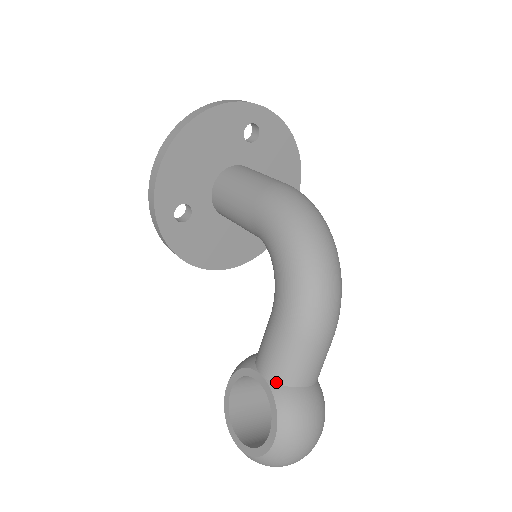
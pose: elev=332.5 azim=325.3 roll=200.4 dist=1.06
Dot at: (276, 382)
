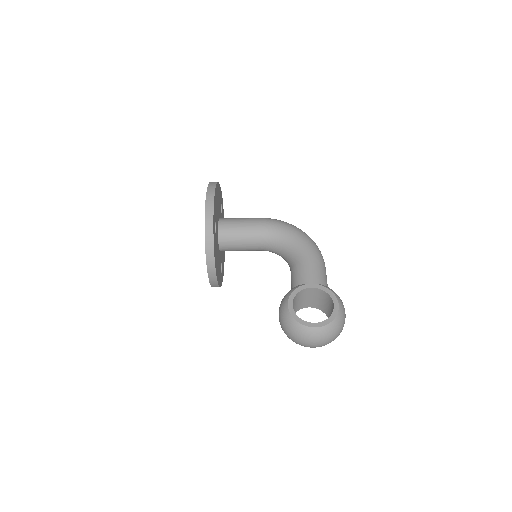
Dot at: (321, 284)
